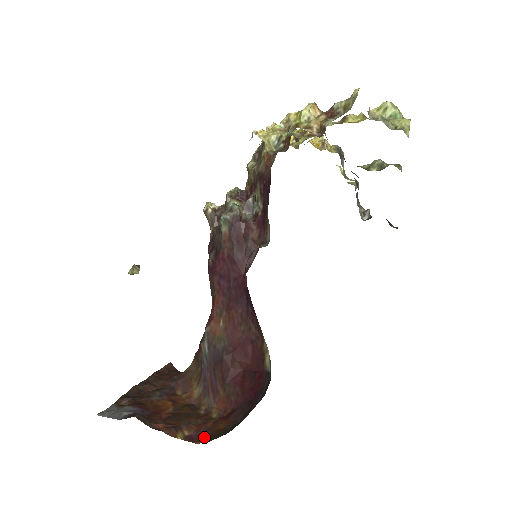
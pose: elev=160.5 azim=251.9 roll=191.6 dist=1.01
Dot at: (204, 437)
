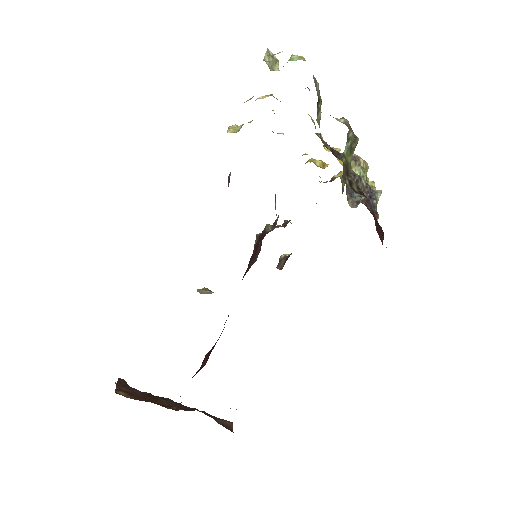
Dot at: occluded
